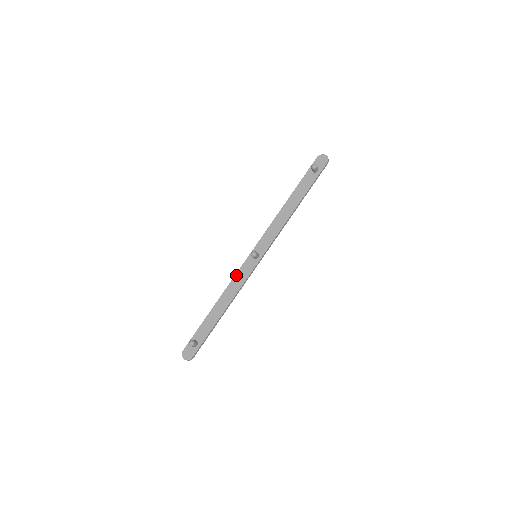
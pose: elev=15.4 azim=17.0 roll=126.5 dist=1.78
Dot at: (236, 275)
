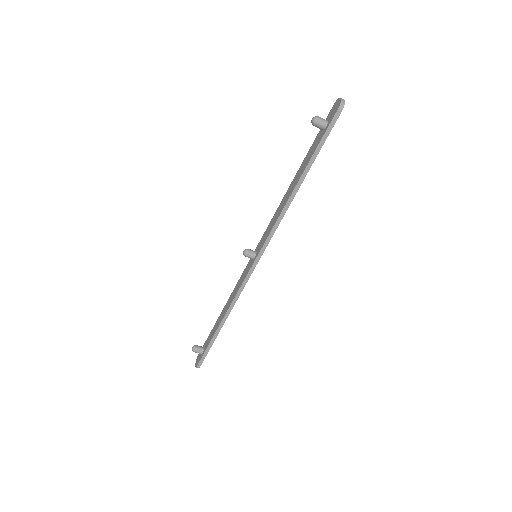
Dot at: (240, 278)
